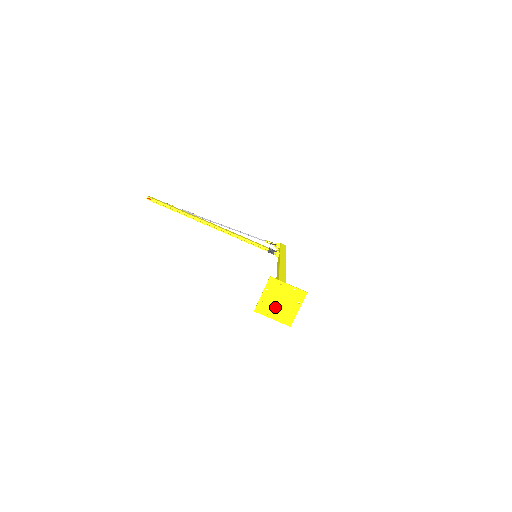
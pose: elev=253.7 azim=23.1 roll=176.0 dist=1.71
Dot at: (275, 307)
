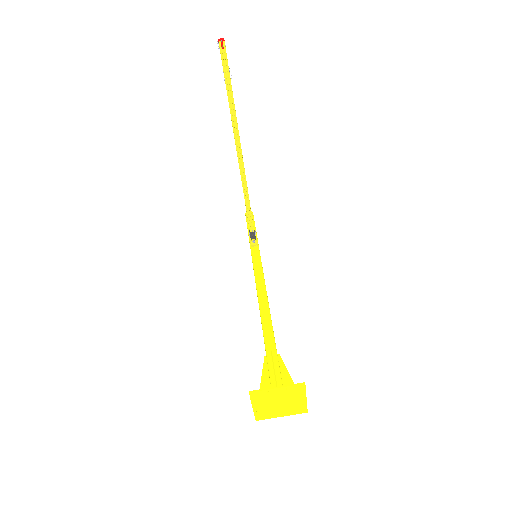
Dot at: (270, 402)
